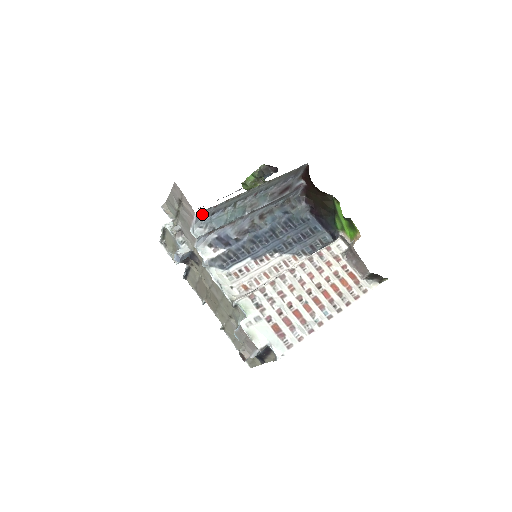
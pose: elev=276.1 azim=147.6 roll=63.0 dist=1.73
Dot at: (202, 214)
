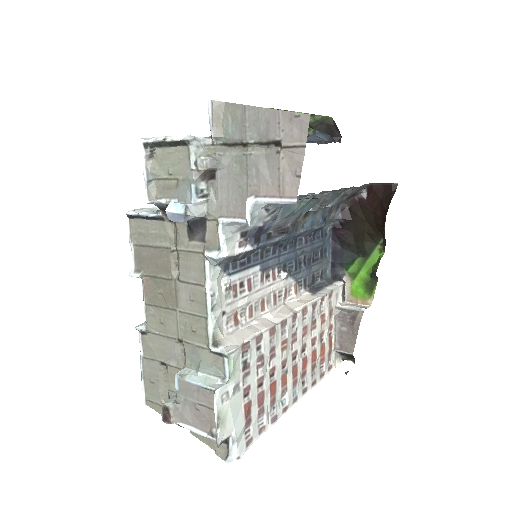
Dot at: occluded
